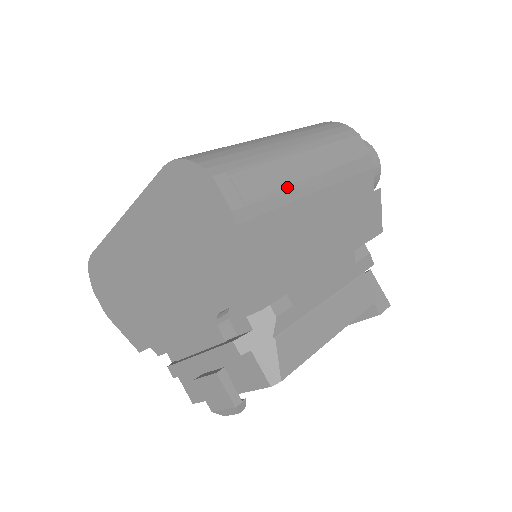
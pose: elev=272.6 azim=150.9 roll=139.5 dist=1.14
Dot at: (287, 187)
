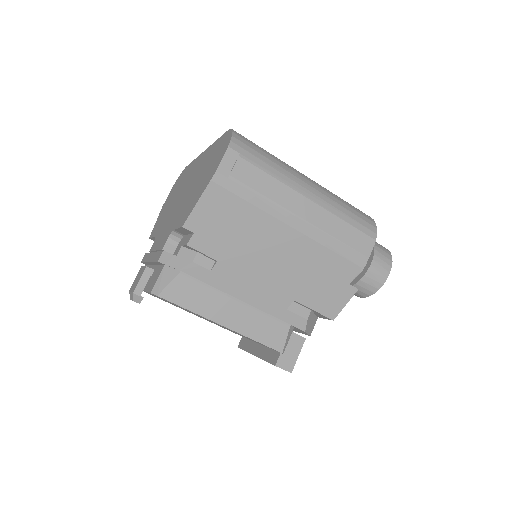
Dot at: (270, 201)
